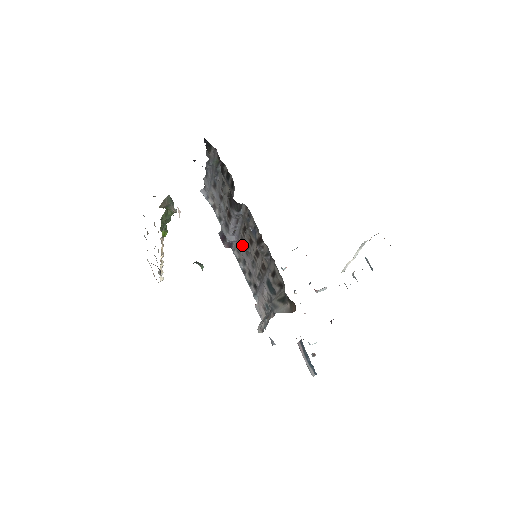
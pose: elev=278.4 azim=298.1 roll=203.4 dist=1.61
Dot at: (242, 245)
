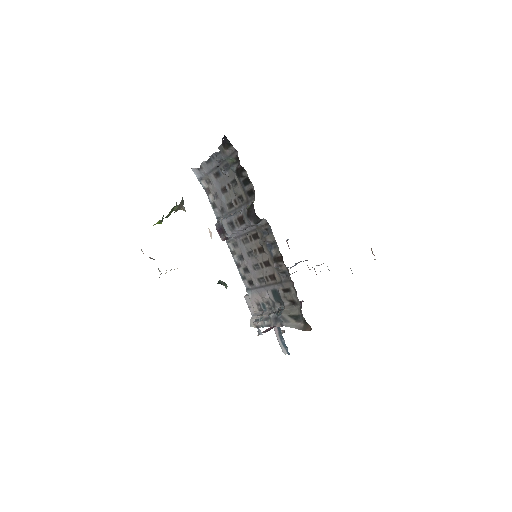
Dot at: (244, 245)
